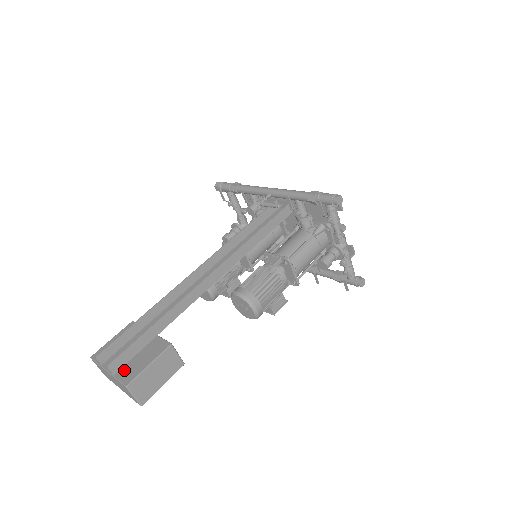
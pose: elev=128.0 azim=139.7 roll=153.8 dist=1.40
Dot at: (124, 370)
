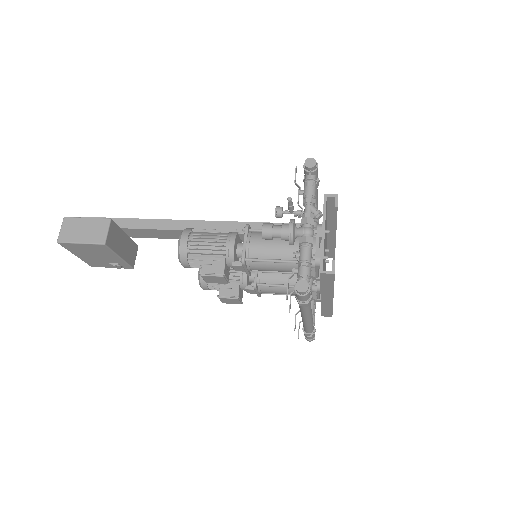
Dot at: occluded
